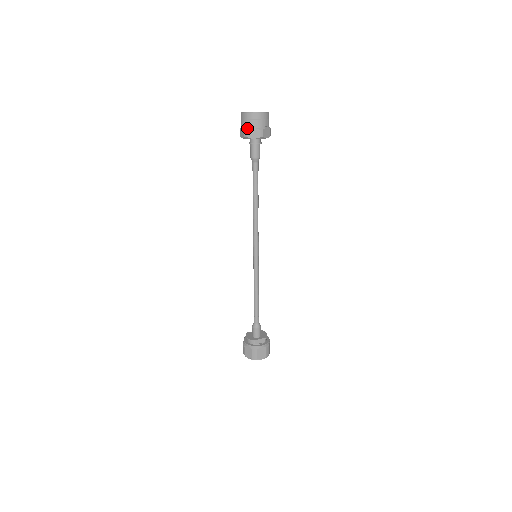
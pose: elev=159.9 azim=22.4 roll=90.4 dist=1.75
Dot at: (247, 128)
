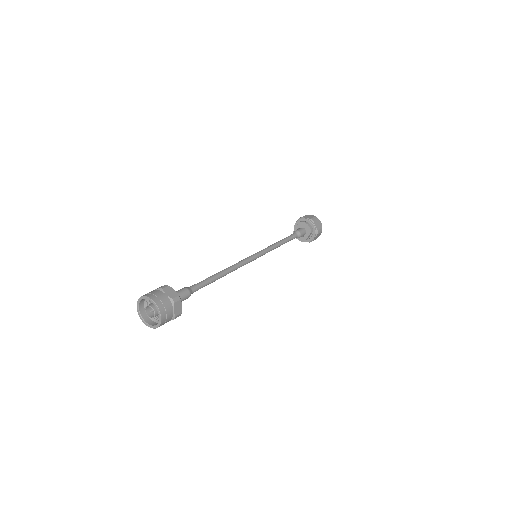
Dot at: occluded
